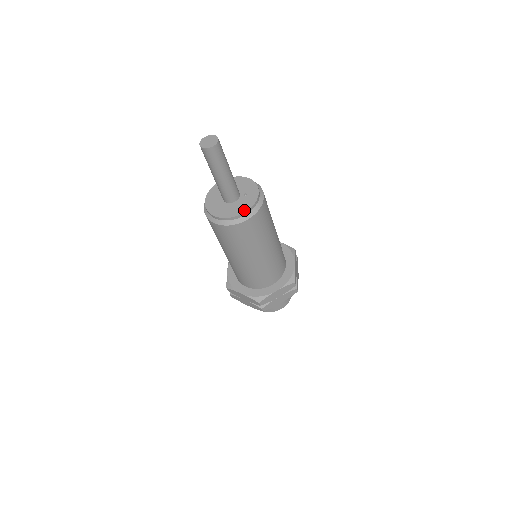
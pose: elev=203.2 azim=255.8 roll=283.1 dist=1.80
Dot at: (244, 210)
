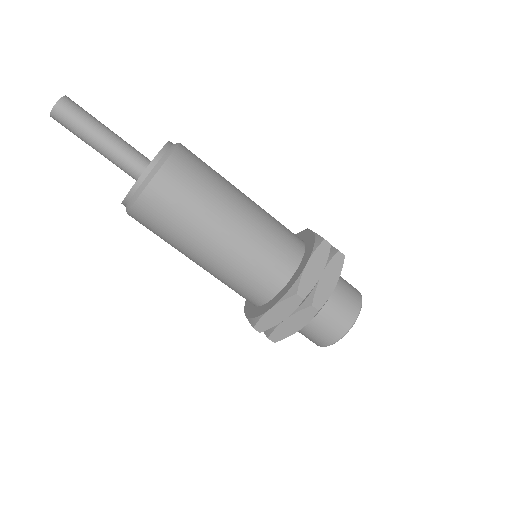
Dot at: (133, 186)
